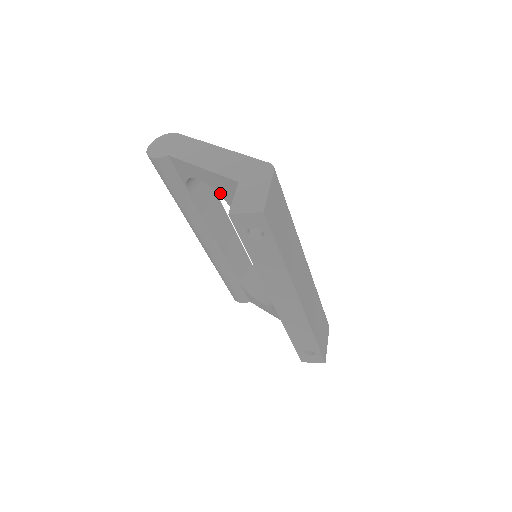
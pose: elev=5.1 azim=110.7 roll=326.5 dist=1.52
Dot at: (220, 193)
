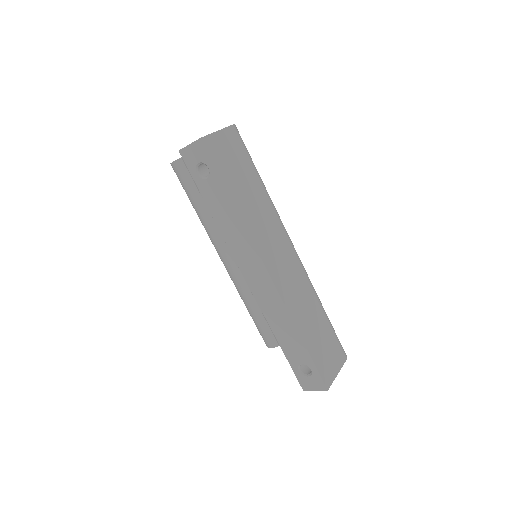
Dot at: occluded
